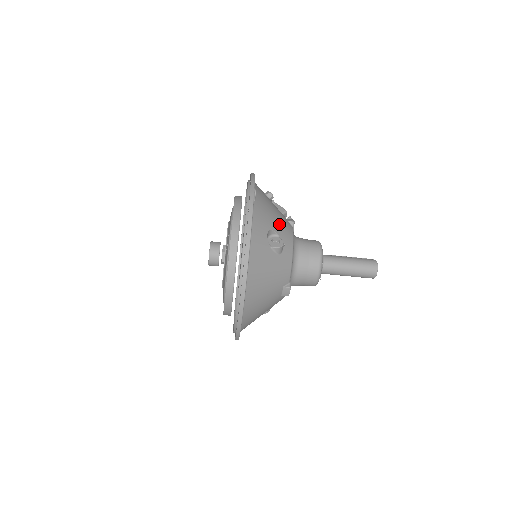
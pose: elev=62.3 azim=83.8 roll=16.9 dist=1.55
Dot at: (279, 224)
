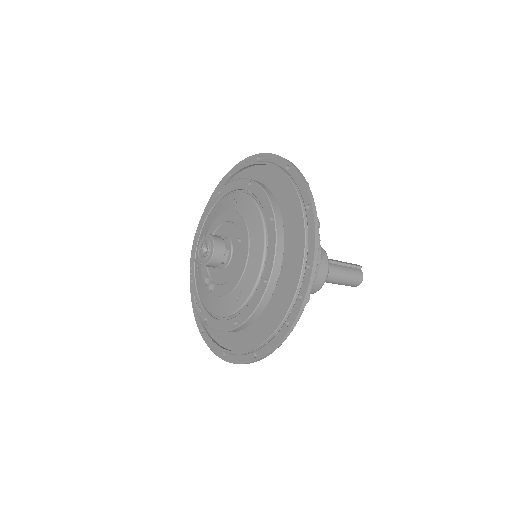
Dot at: occluded
